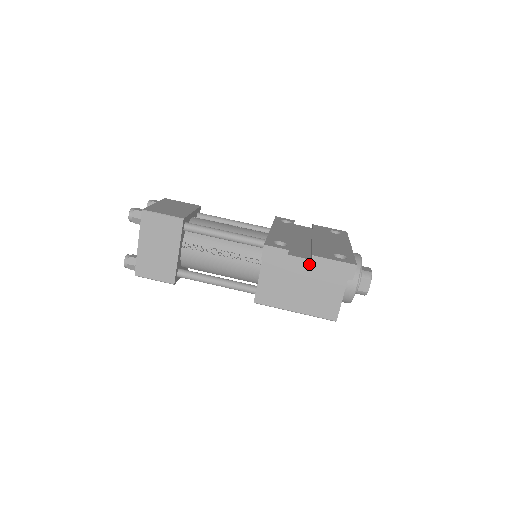
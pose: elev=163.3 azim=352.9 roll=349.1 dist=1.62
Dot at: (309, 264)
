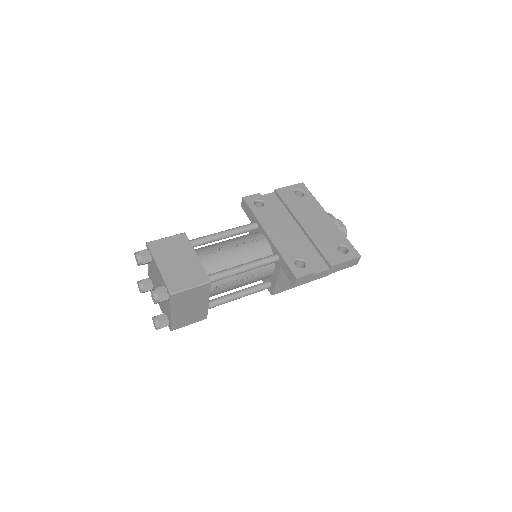
Dot at: (328, 272)
